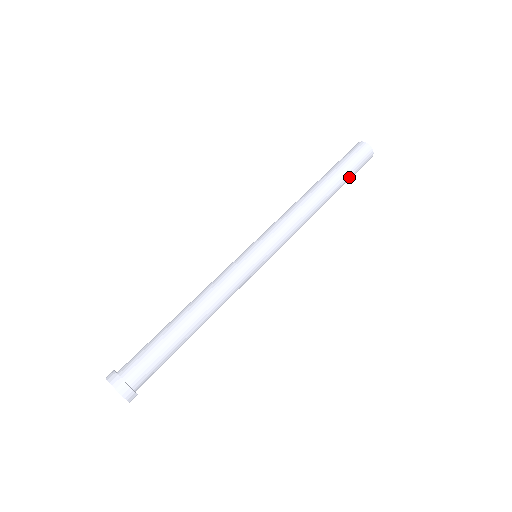
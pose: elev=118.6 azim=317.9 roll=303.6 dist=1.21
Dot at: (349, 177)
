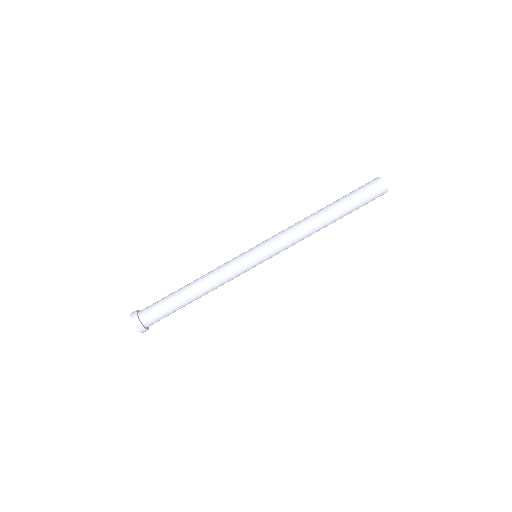
Dot at: (356, 208)
